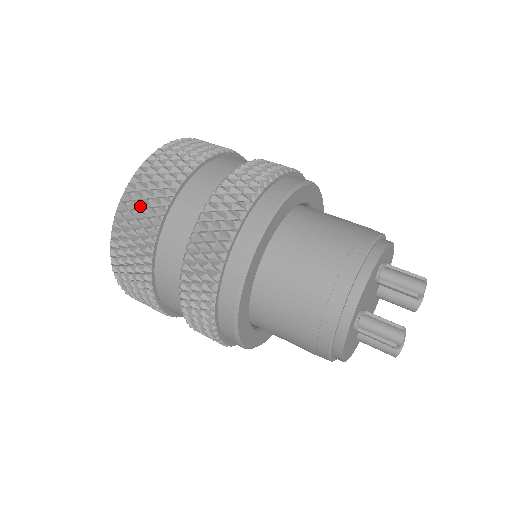
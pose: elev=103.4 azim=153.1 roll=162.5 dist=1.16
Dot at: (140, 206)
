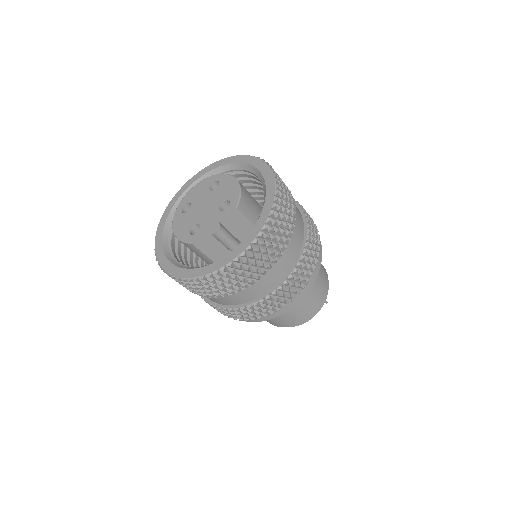
Dot at: (232, 279)
